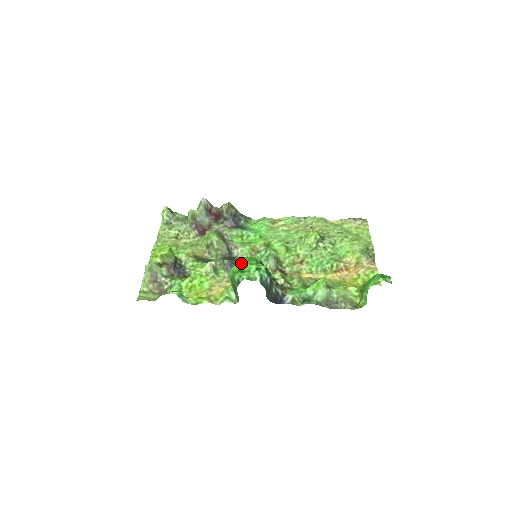
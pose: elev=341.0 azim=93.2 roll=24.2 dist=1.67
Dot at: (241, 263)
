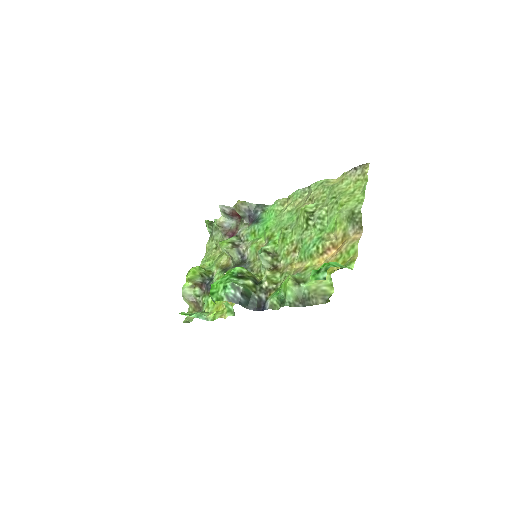
Dot at: (213, 284)
